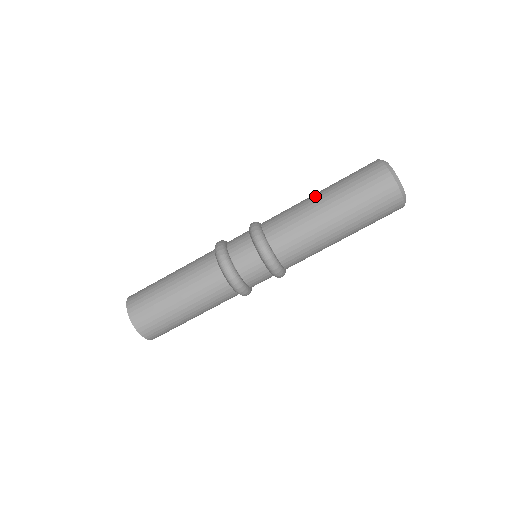
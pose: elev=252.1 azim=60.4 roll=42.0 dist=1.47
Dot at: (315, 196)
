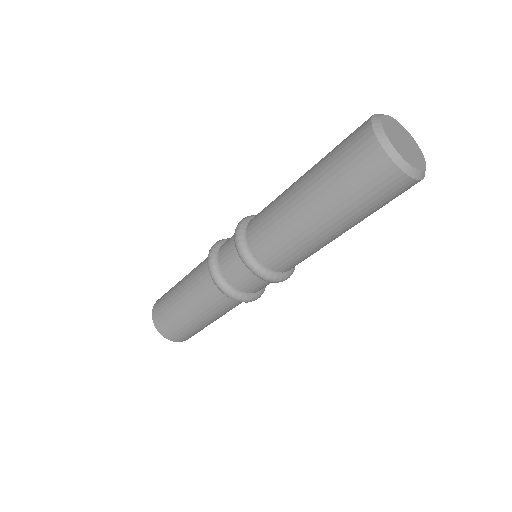
Dot at: (299, 202)
